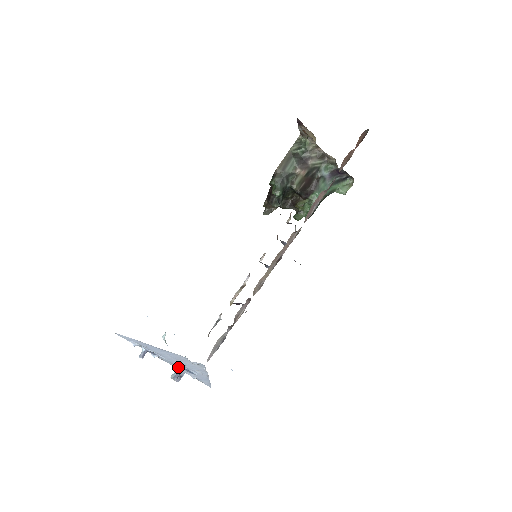
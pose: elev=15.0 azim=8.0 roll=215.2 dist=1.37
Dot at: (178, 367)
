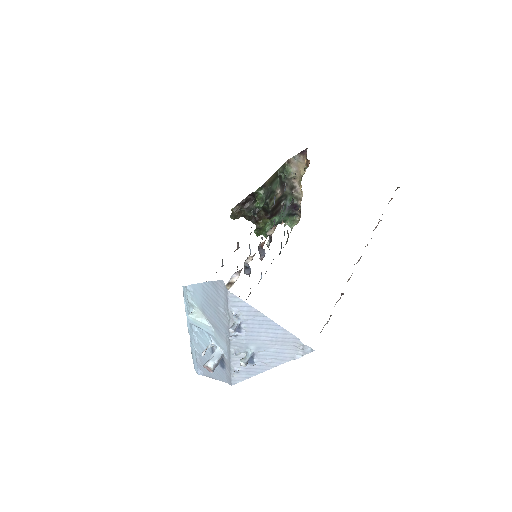
Dot at: (250, 352)
